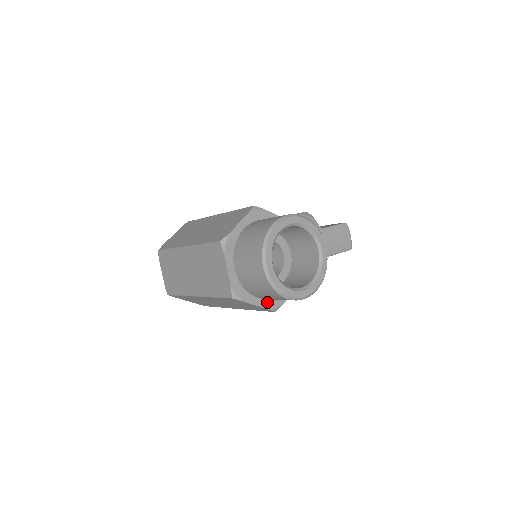
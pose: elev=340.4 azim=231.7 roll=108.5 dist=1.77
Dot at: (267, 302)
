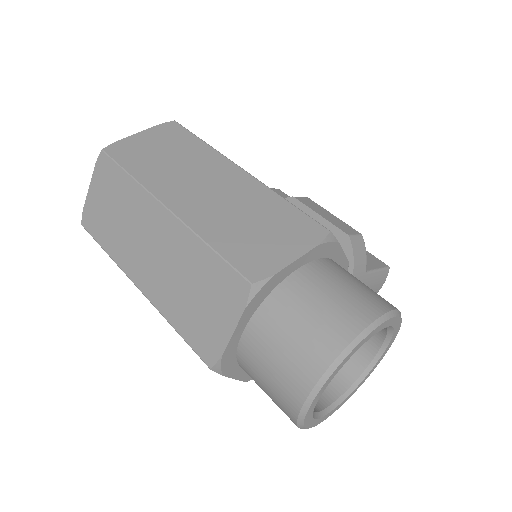
Dot at: occluded
